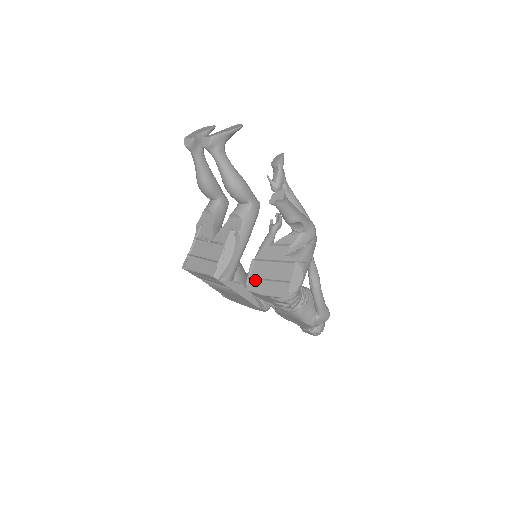
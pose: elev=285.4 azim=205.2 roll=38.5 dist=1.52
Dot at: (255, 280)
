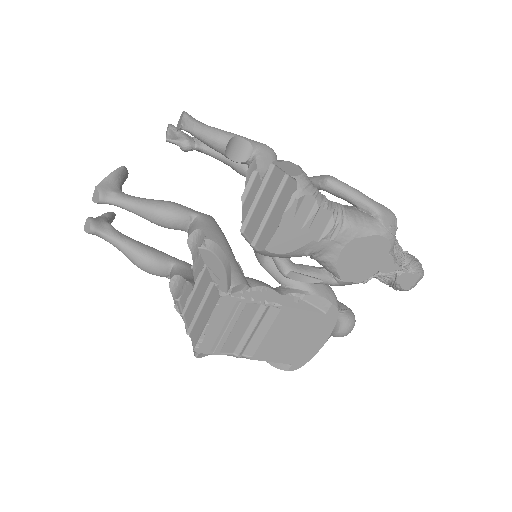
Dot at: (260, 235)
